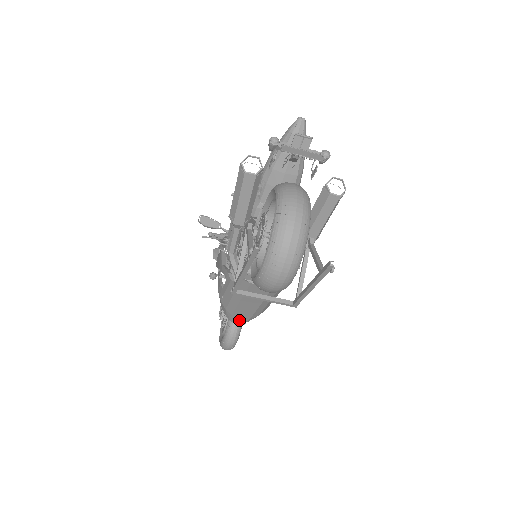
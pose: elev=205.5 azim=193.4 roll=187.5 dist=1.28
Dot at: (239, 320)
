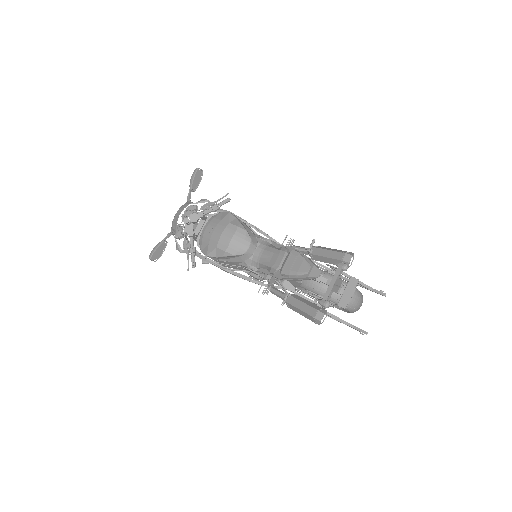
Dot at: occluded
